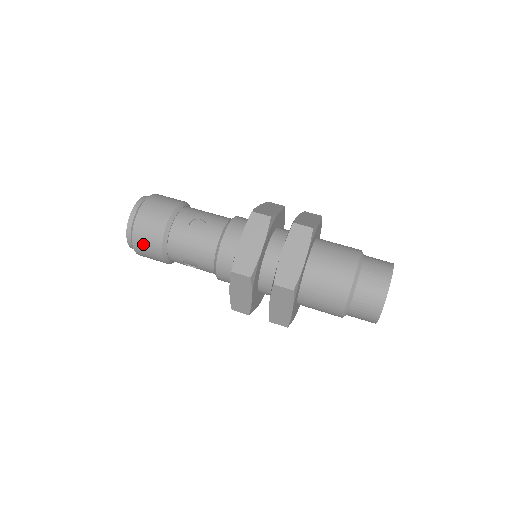
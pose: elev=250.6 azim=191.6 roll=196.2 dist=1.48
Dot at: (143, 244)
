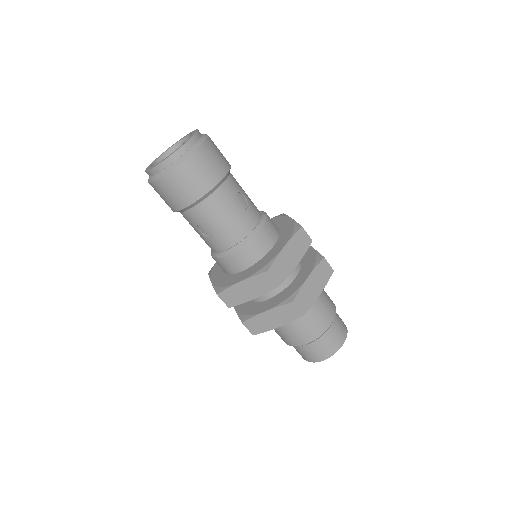
Dot at: (181, 181)
